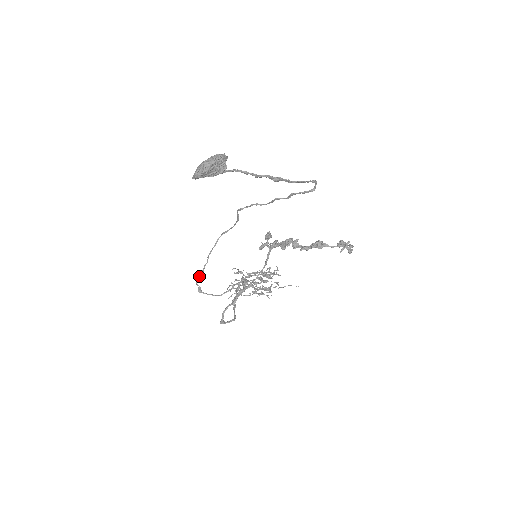
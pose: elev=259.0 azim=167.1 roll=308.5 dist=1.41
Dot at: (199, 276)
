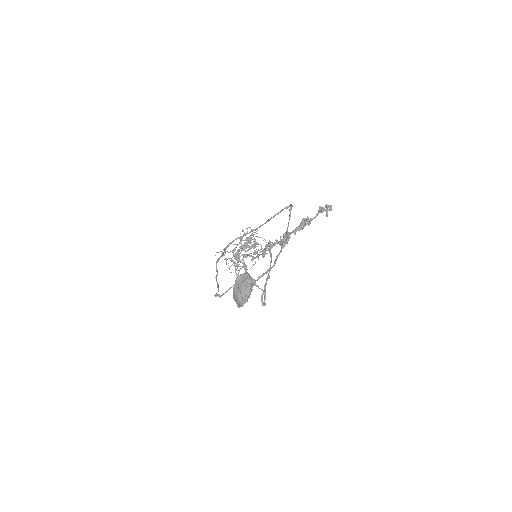
Dot at: occluded
